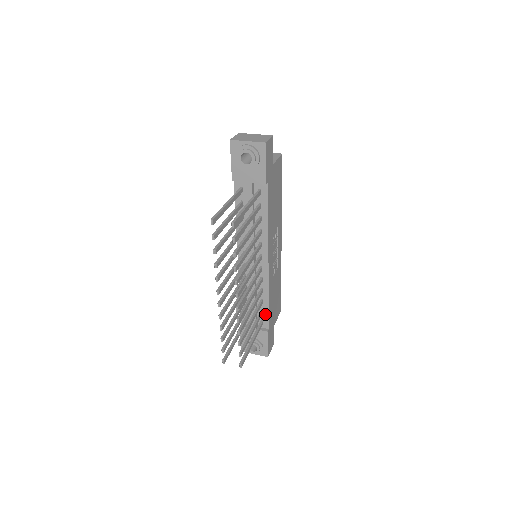
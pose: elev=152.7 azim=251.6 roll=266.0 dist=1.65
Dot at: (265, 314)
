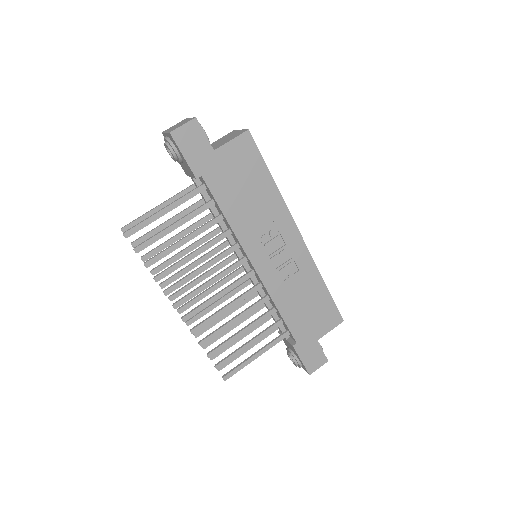
Dot at: (285, 325)
